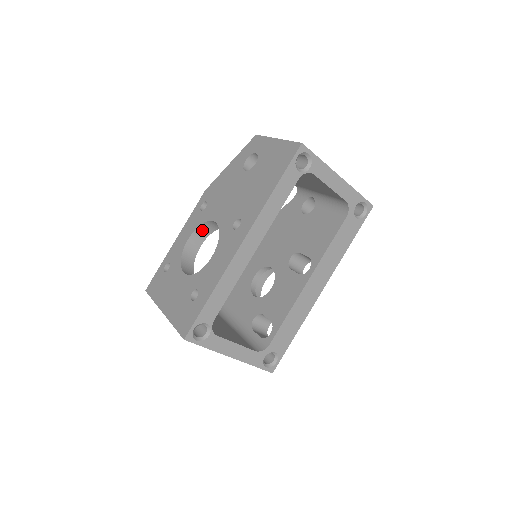
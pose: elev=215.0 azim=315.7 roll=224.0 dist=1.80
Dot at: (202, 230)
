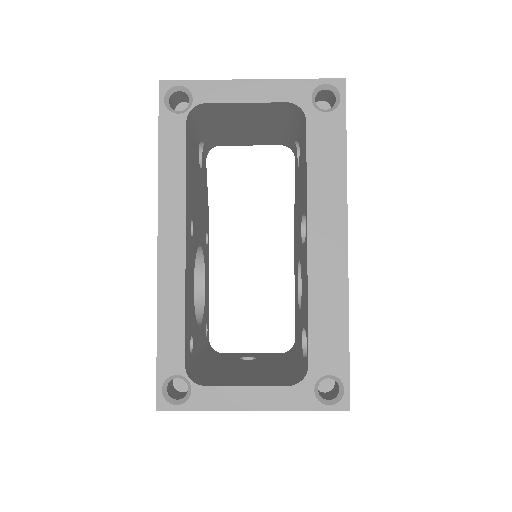
Dot at: occluded
